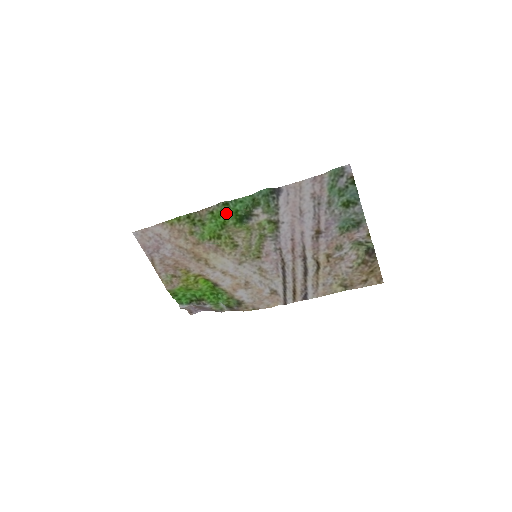
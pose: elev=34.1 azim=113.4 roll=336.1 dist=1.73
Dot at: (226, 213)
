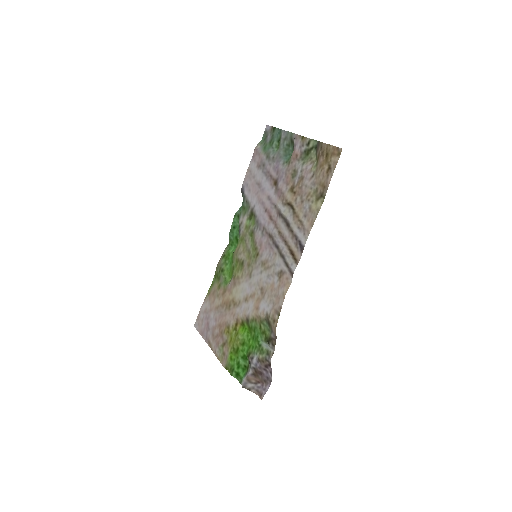
Dot at: (234, 249)
